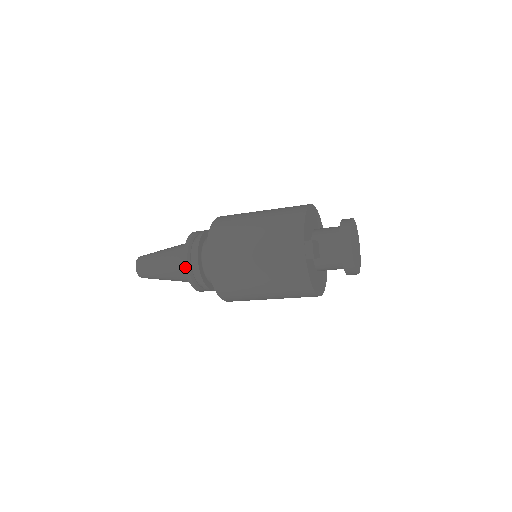
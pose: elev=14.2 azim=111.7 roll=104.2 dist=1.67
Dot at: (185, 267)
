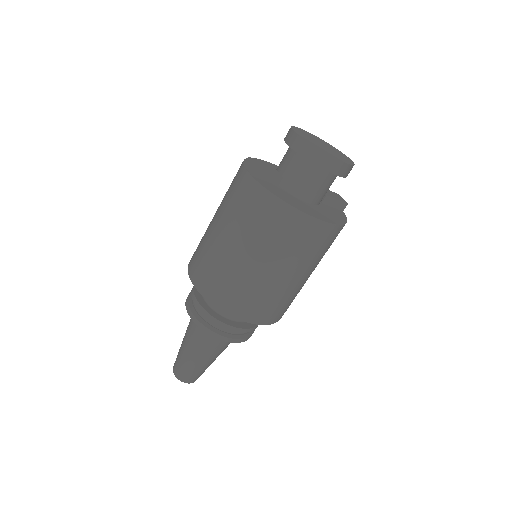
Dot at: (188, 313)
